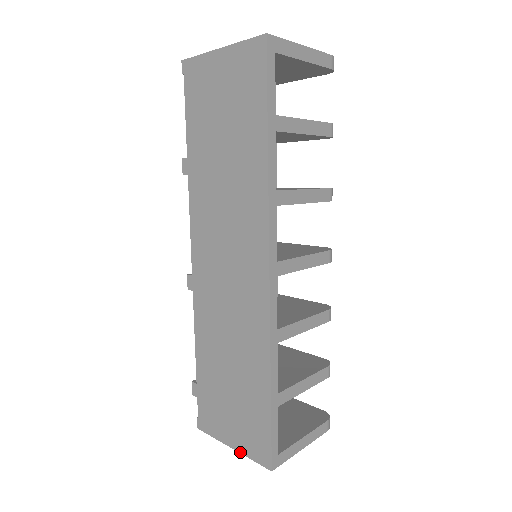
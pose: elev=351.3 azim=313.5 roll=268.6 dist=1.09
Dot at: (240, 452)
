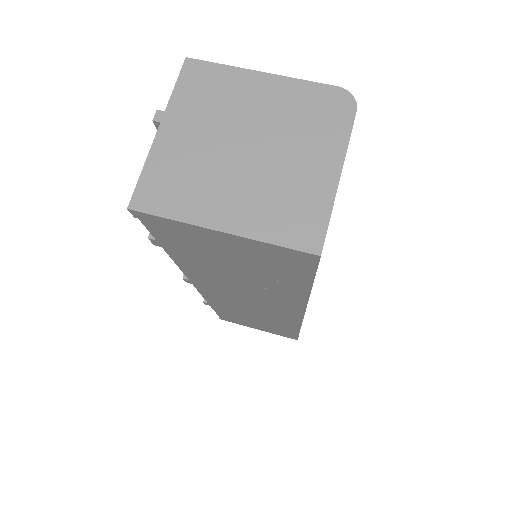
Dot at: occluded
